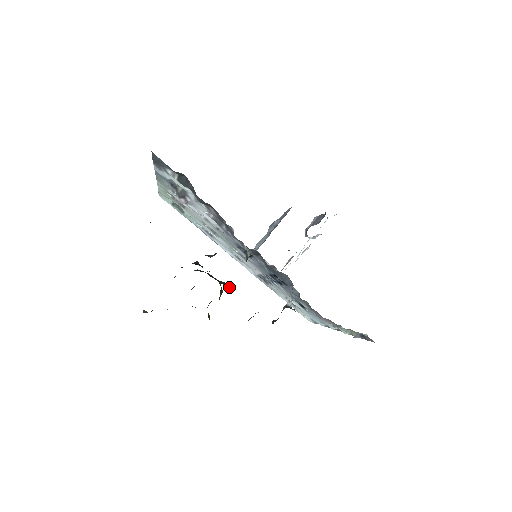
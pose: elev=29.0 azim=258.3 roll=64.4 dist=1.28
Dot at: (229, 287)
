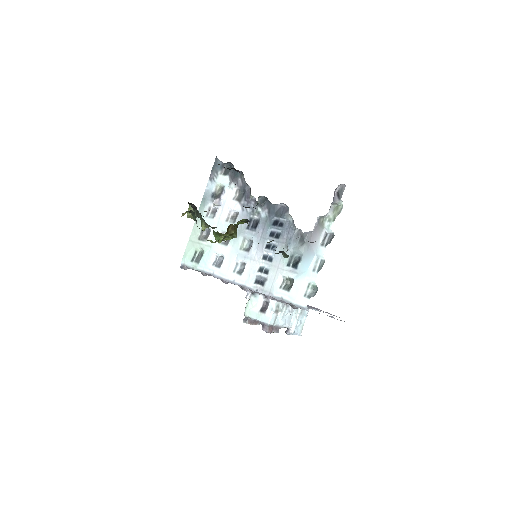
Dot at: occluded
